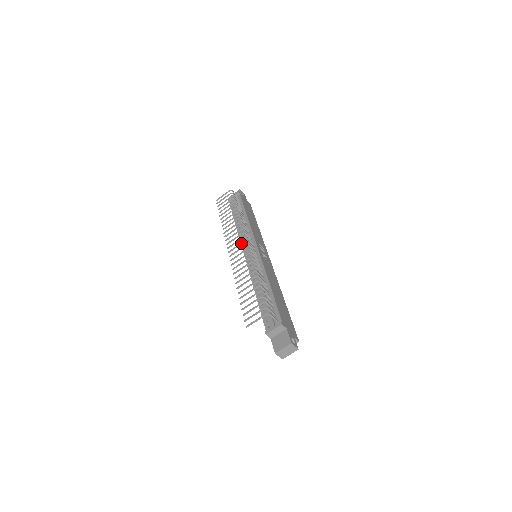
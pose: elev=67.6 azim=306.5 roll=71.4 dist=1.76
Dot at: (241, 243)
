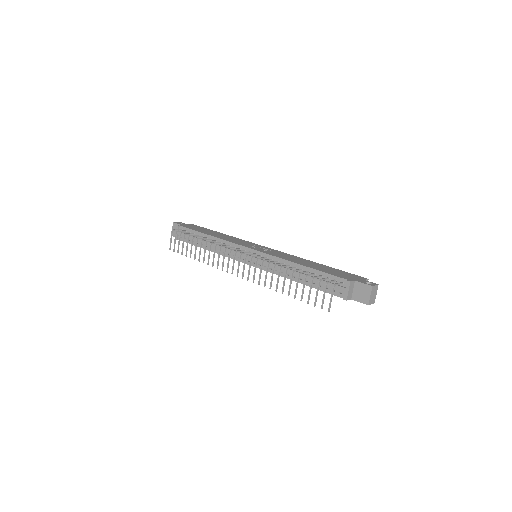
Dot at: (239, 260)
